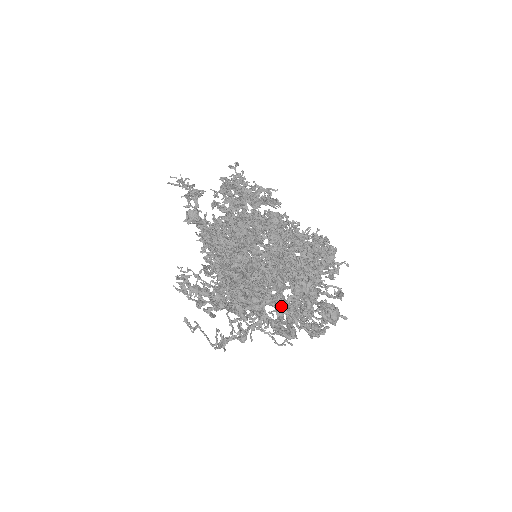
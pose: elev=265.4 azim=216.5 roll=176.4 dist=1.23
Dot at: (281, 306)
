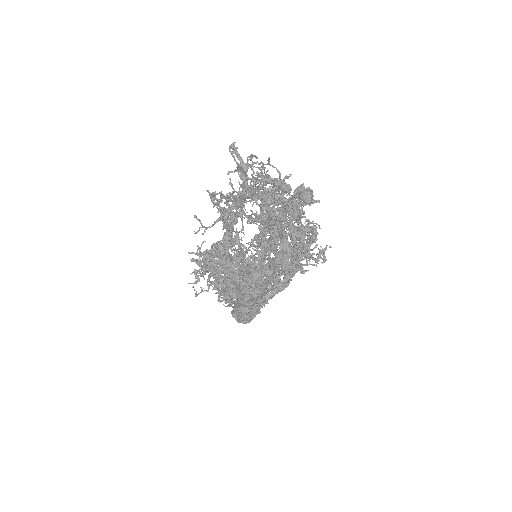
Dot at: (269, 210)
